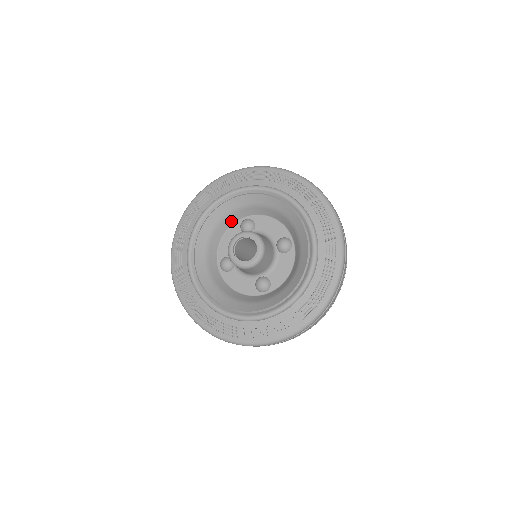
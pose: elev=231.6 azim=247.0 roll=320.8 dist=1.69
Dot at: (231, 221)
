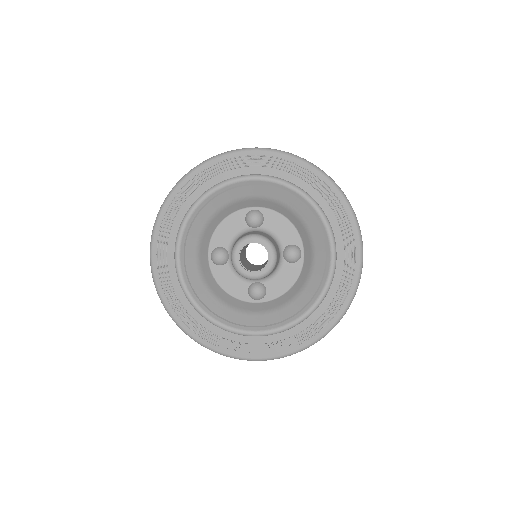
Dot at: (237, 207)
